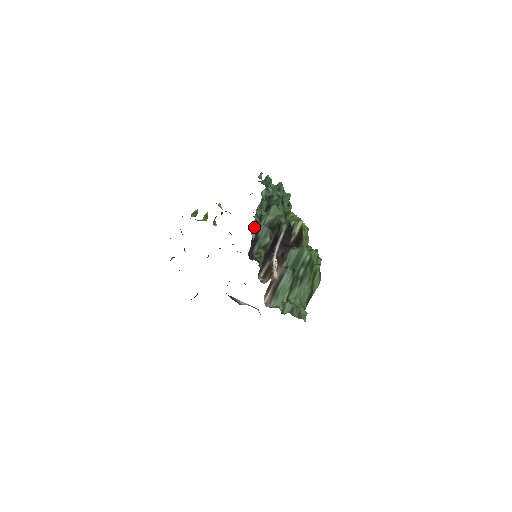
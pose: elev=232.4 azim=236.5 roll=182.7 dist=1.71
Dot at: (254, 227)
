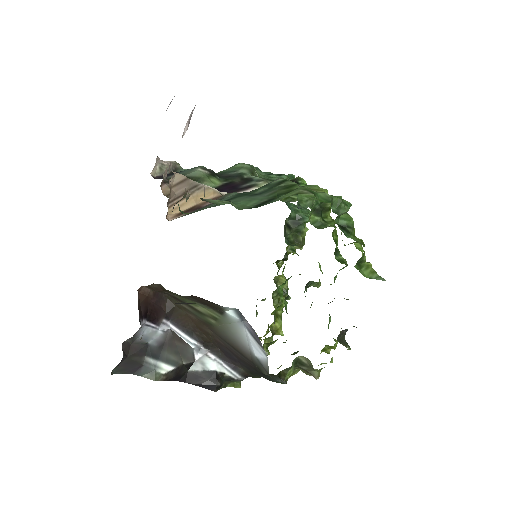
Dot at: occluded
